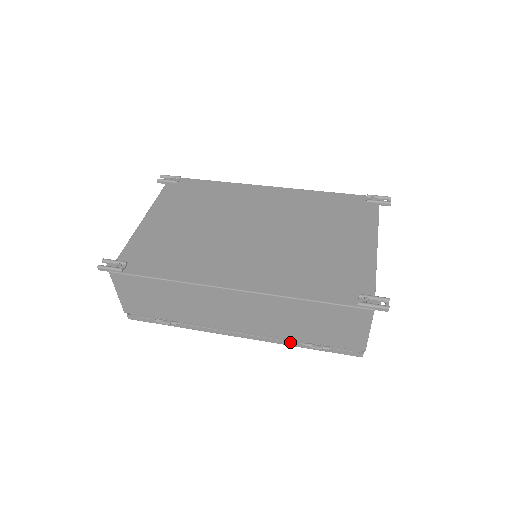
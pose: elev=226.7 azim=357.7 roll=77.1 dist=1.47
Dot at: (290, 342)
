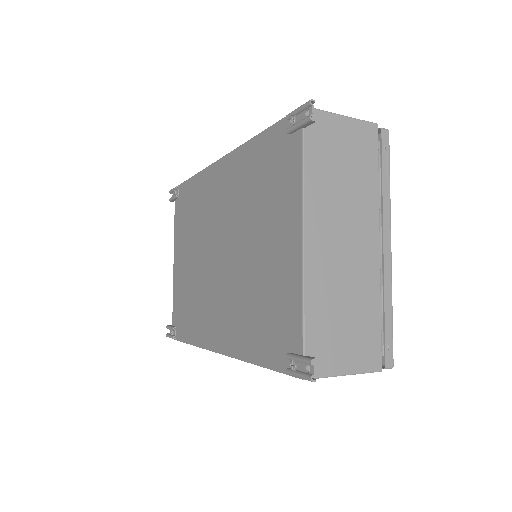
Dot at: occluded
